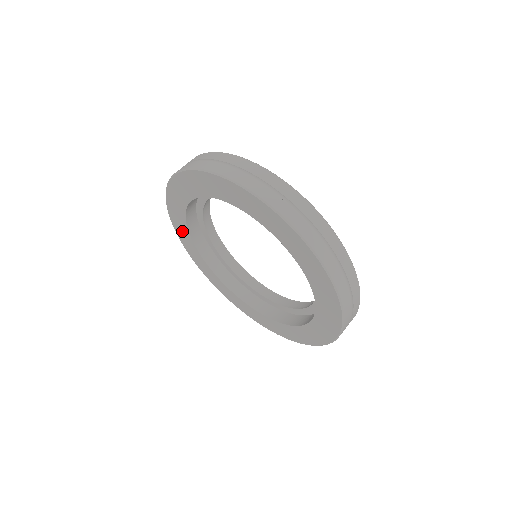
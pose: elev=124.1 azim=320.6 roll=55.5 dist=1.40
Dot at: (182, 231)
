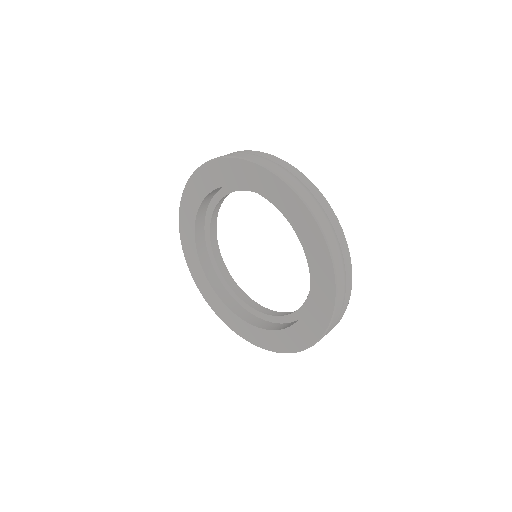
Dot at: (188, 211)
